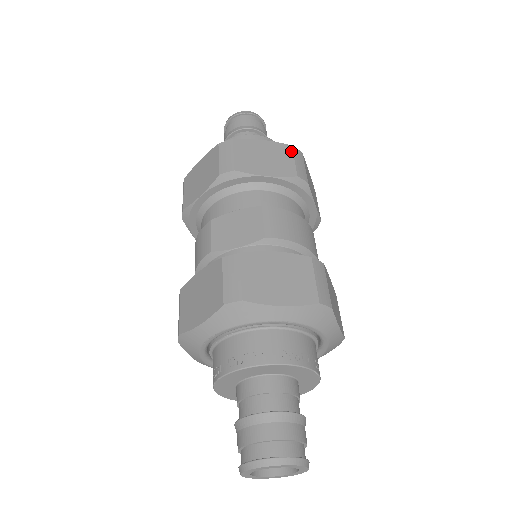
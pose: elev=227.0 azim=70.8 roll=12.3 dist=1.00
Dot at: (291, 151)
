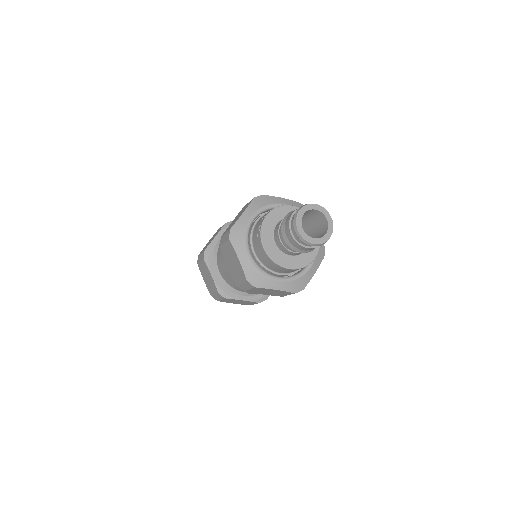
Dot at: occluded
